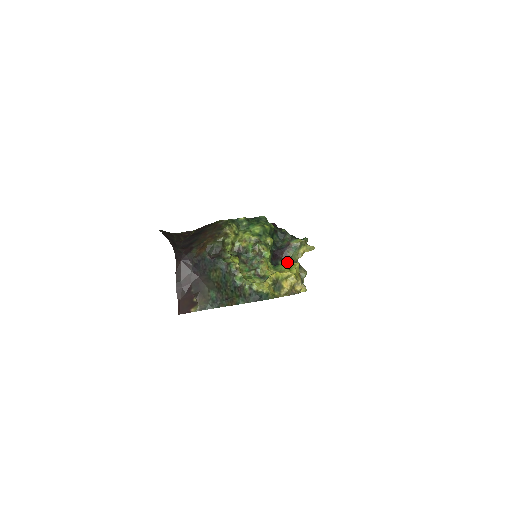
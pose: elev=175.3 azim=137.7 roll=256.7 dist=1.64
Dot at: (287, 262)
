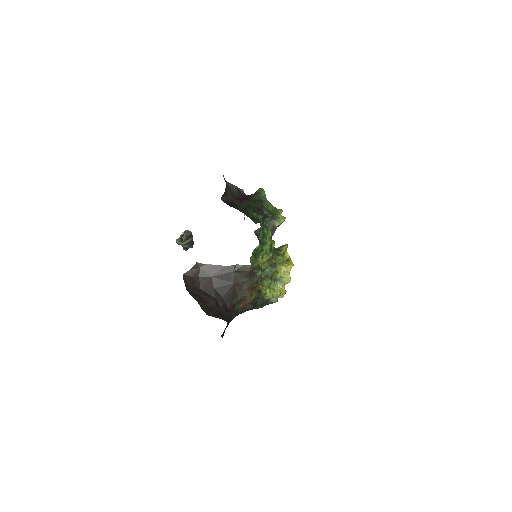
Dot at: occluded
